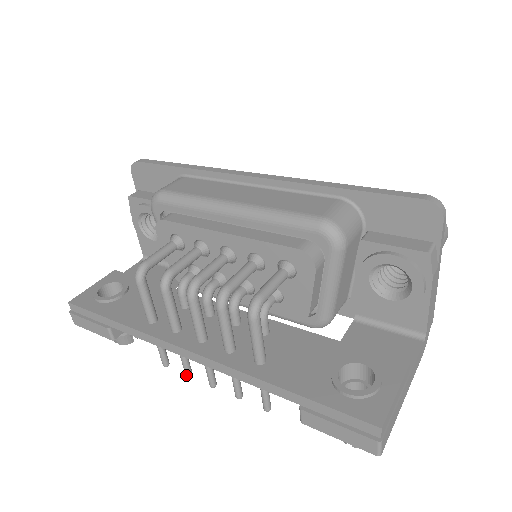
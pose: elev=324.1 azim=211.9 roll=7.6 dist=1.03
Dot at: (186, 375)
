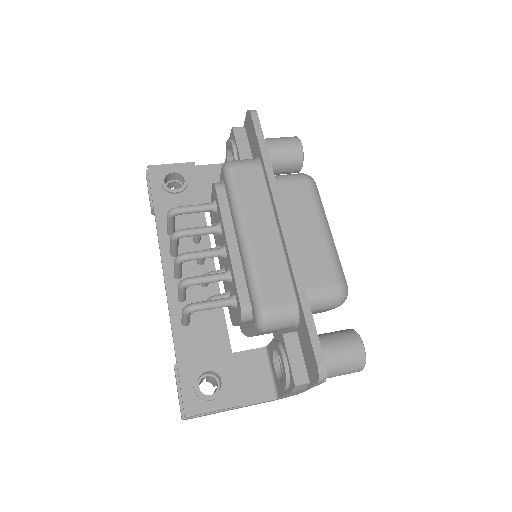
Dot at: occluded
